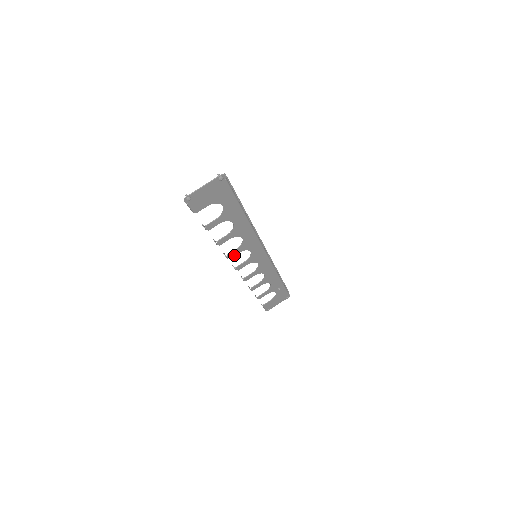
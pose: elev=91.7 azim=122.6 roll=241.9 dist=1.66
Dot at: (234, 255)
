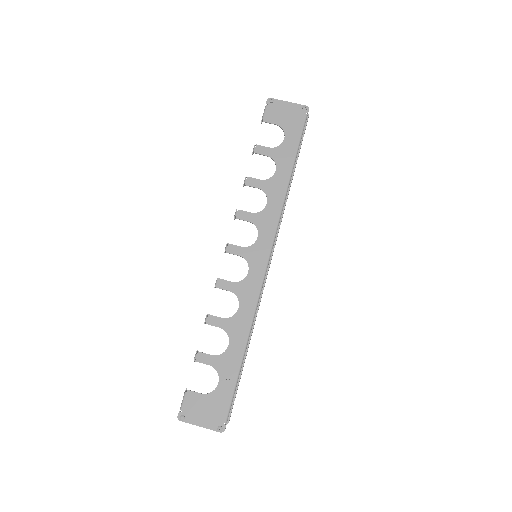
Dot at: (243, 219)
